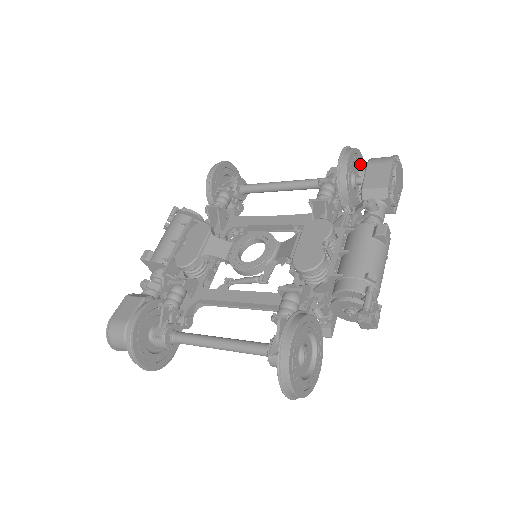
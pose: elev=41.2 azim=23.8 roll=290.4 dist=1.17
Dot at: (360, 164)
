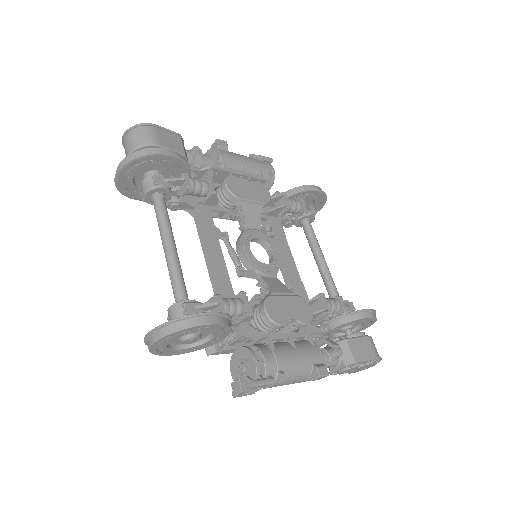
Dot at: (362, 328)
